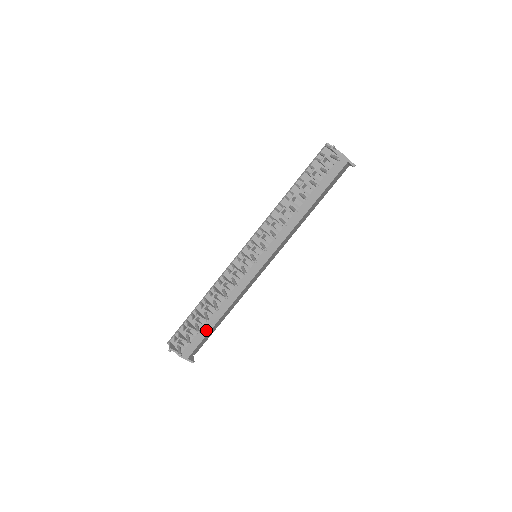
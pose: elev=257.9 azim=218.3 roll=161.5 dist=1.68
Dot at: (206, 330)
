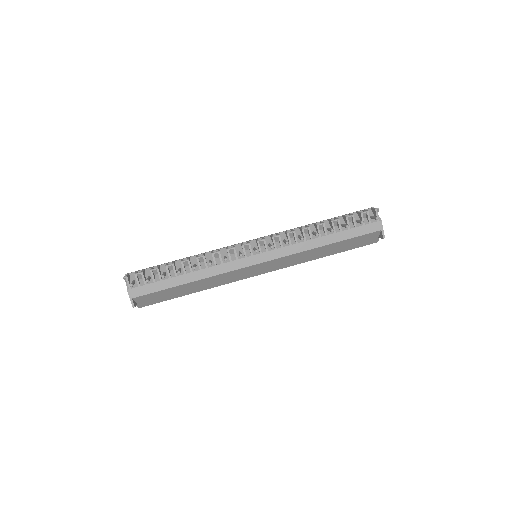
Dot at: (169, 284)
